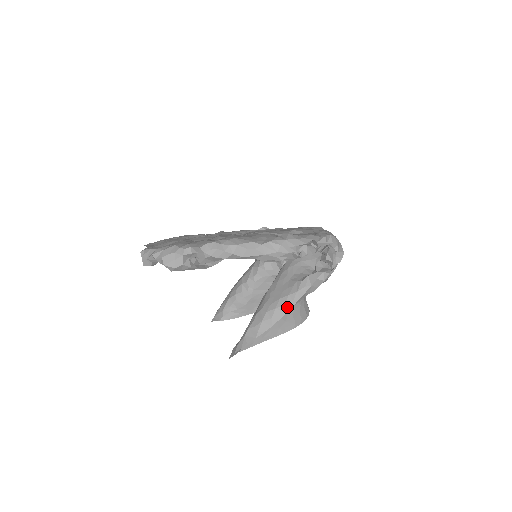
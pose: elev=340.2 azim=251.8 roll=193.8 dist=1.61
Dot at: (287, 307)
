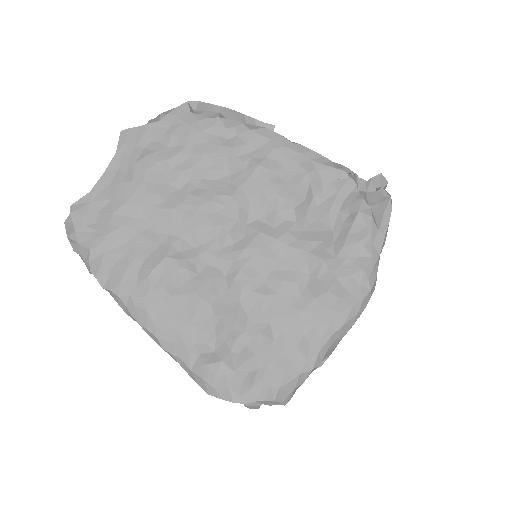
Dot at: occluded
